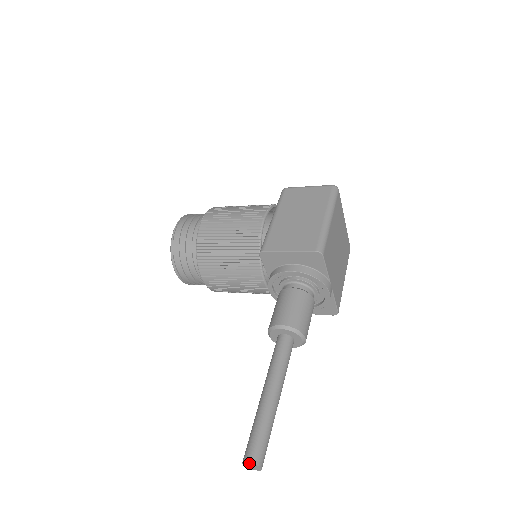
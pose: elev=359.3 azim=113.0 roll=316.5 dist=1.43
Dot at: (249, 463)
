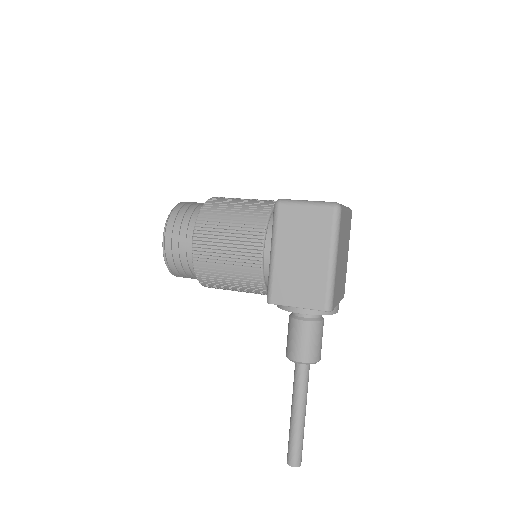
Dot at: (292, 466)
